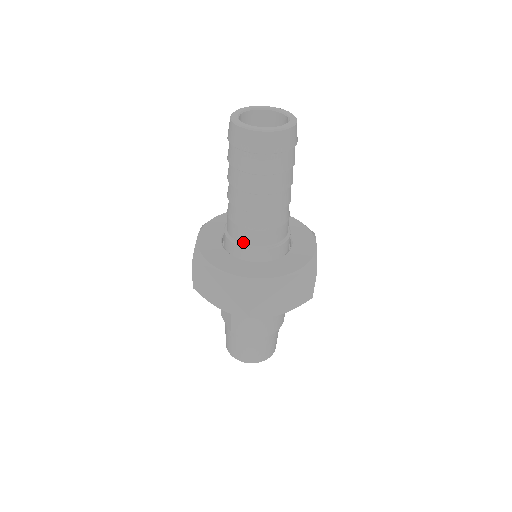
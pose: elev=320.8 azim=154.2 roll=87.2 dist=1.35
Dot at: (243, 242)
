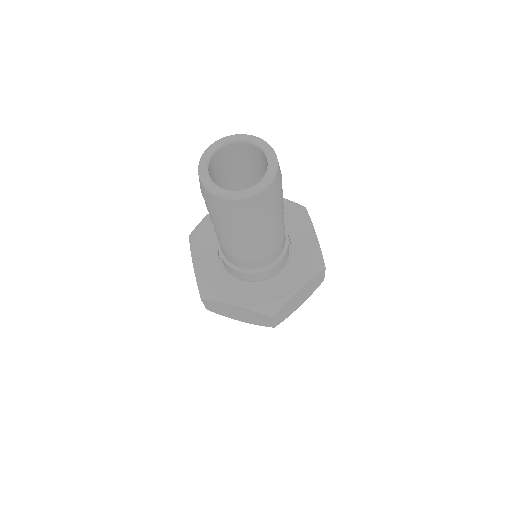
Dot at: occluded
